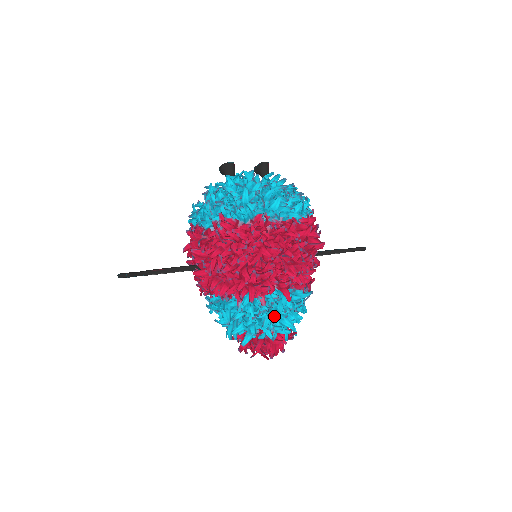
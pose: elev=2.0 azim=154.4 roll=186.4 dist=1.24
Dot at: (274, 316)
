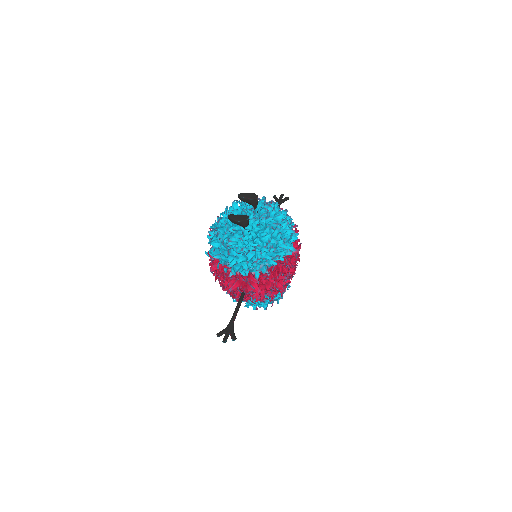
Dot at: occluded
